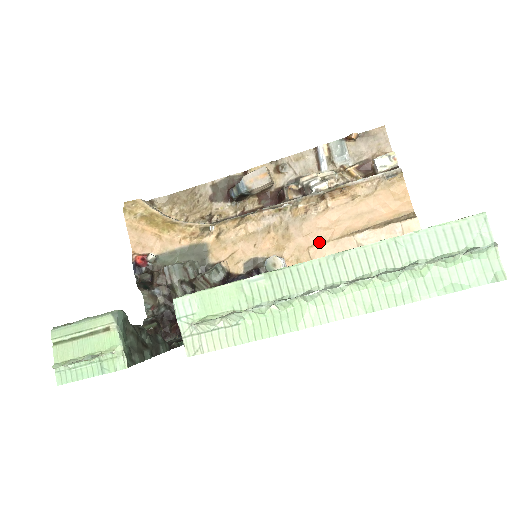
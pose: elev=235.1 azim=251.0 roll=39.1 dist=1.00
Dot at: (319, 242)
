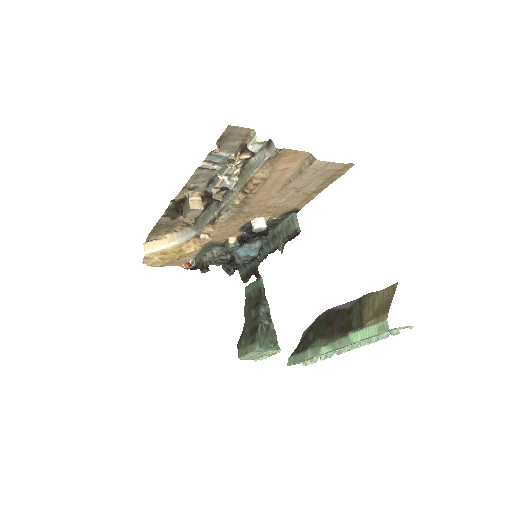
Dot at: (268, 202)
